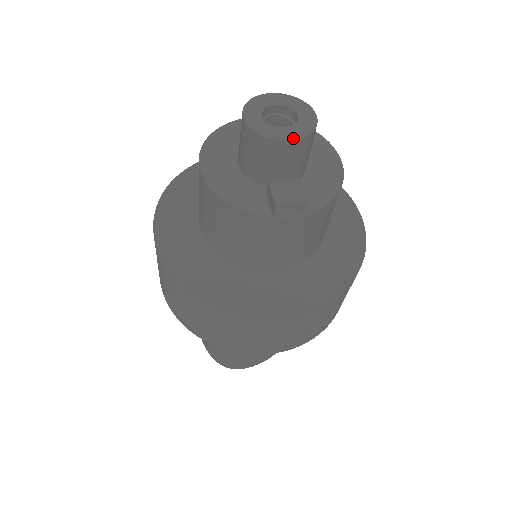
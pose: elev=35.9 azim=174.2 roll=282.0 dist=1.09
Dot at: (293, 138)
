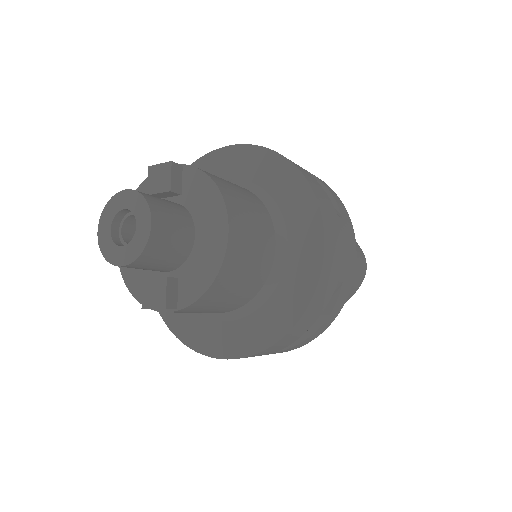
Dot at: (124, 263)
